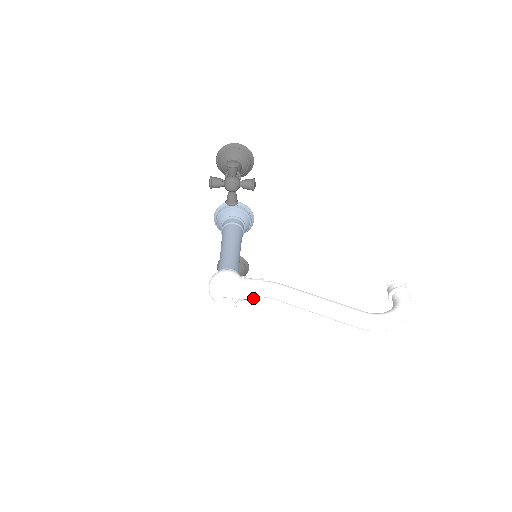
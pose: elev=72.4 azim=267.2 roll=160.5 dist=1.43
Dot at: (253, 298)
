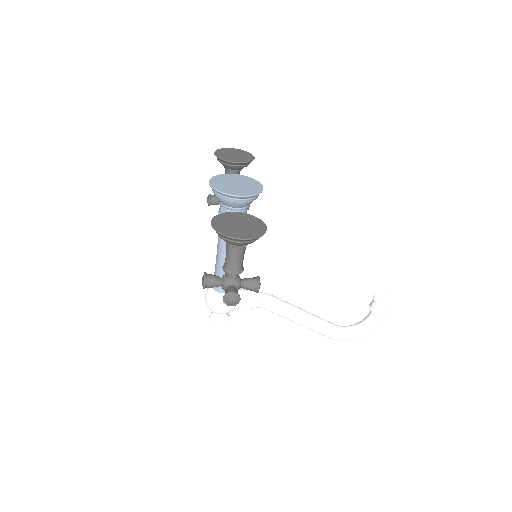
Dot at: occluded
